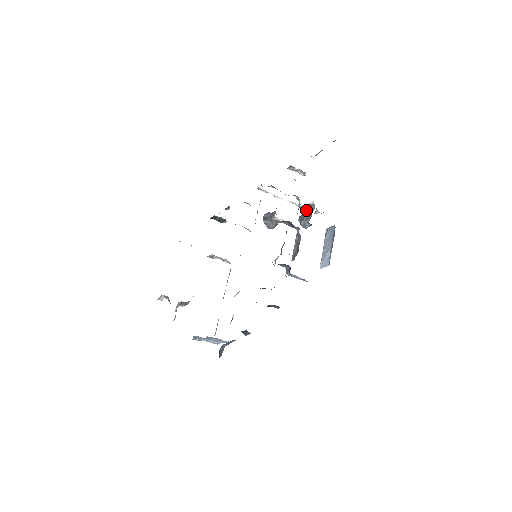
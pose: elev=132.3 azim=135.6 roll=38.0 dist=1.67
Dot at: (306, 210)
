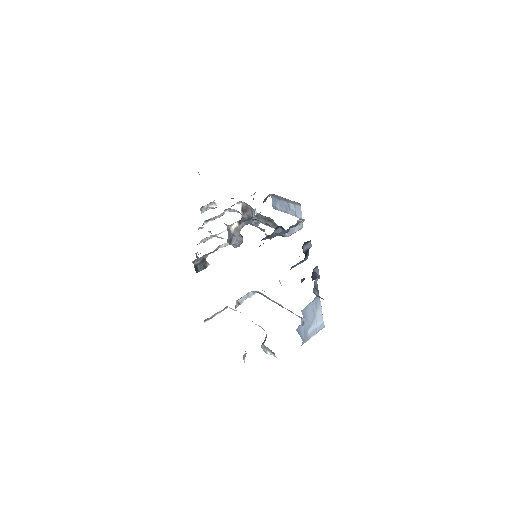
Dot at: (245, 214)
